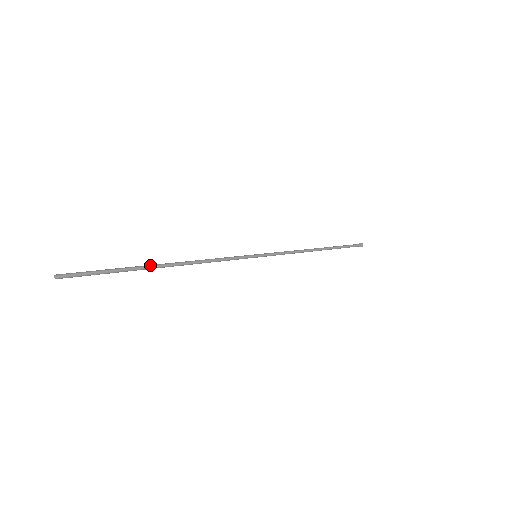
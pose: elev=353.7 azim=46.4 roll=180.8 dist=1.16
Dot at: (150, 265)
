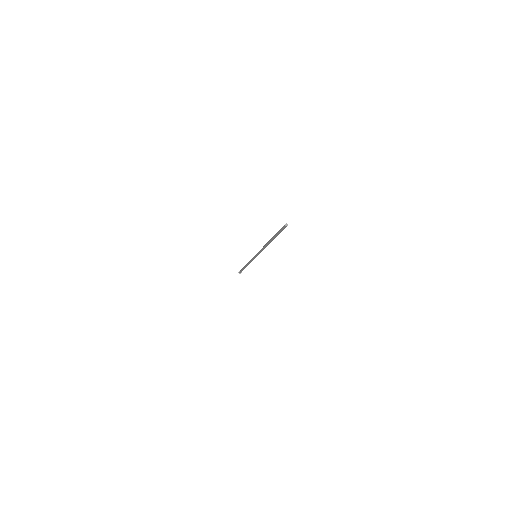
Dot at: occluded
